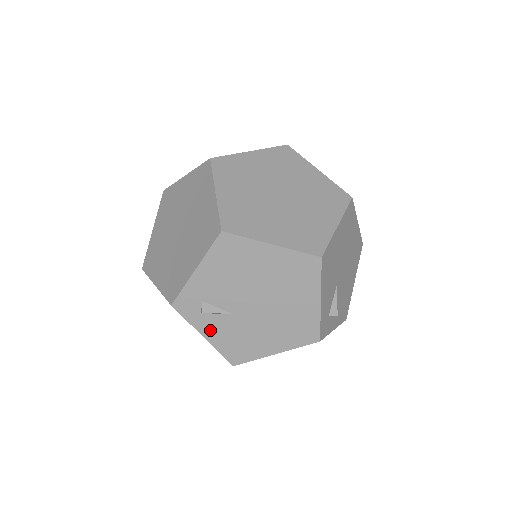
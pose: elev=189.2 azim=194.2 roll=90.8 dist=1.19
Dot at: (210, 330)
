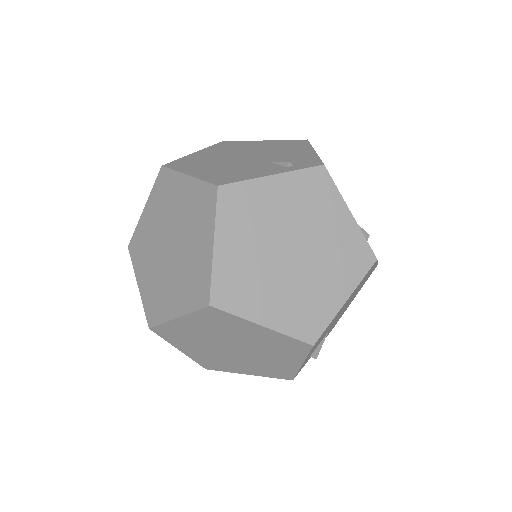
Dot at: occluded
